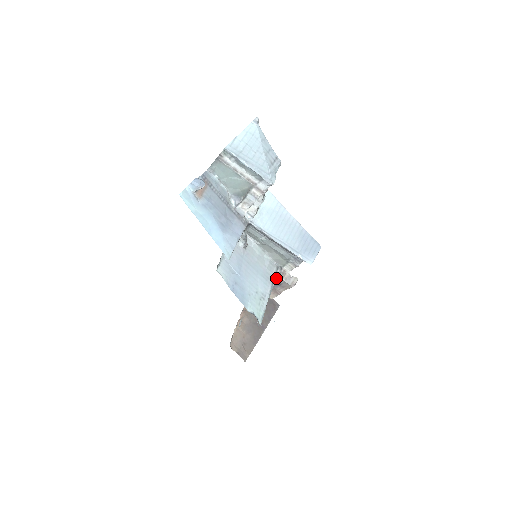
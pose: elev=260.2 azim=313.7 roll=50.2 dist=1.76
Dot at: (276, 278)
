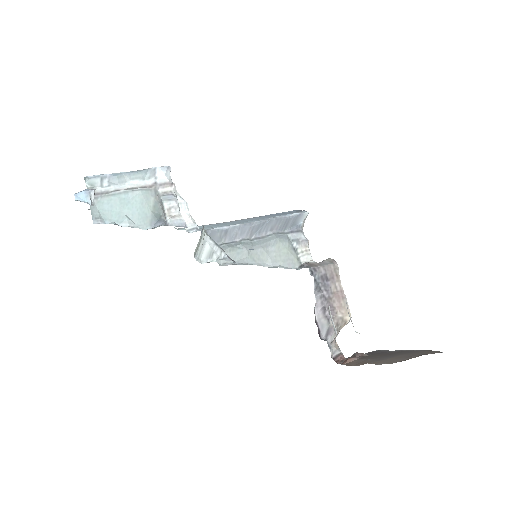
Dot at: (312, 274)
